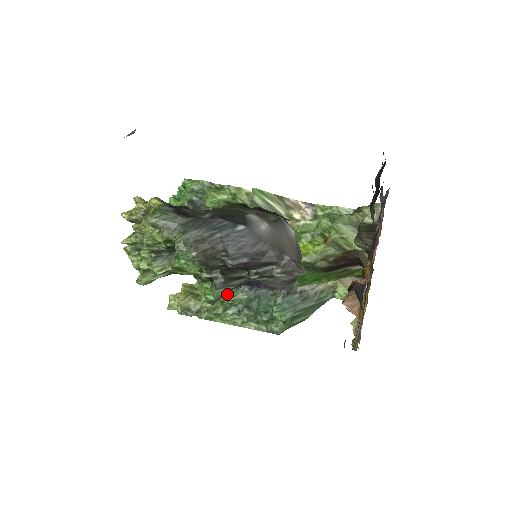
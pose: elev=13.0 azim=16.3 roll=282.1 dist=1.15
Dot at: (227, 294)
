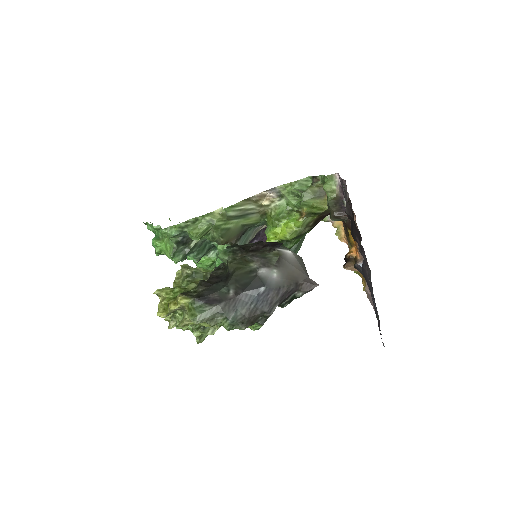
Dot at: occluded
